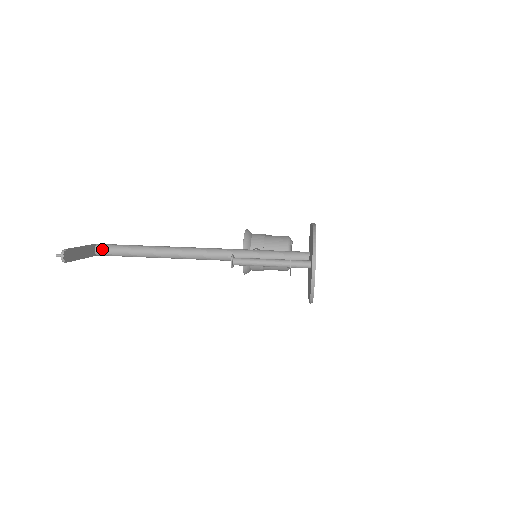
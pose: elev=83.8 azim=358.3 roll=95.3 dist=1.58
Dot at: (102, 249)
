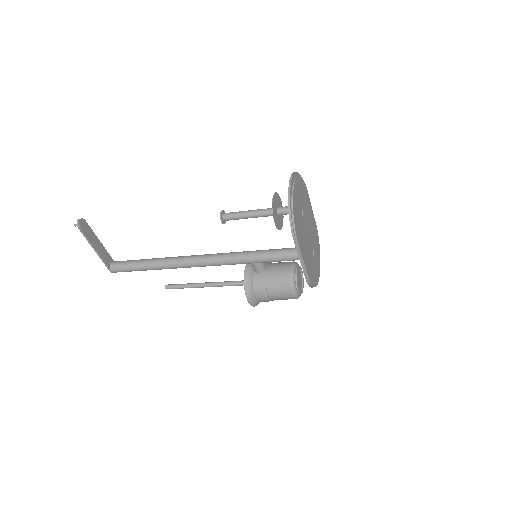
Dot at: (117, 262)
